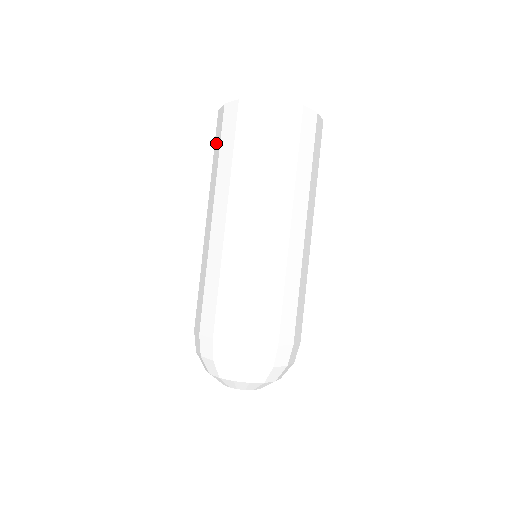
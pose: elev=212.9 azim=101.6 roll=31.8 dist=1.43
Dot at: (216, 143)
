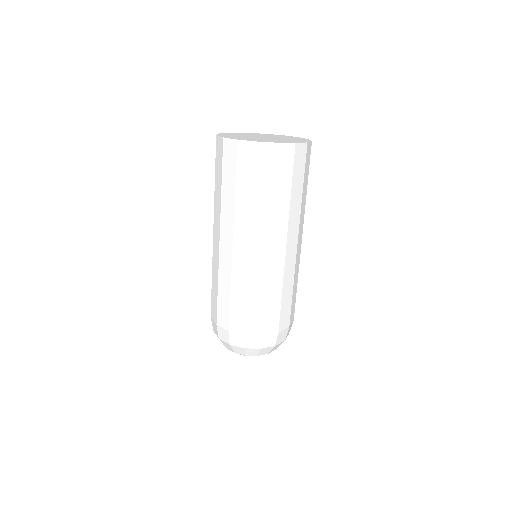
Dot at: (217, 169)
